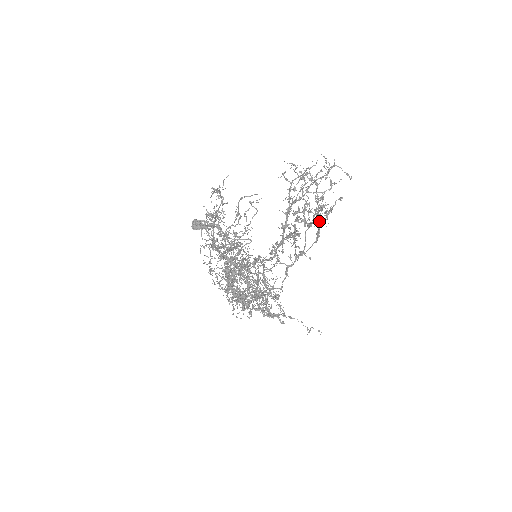
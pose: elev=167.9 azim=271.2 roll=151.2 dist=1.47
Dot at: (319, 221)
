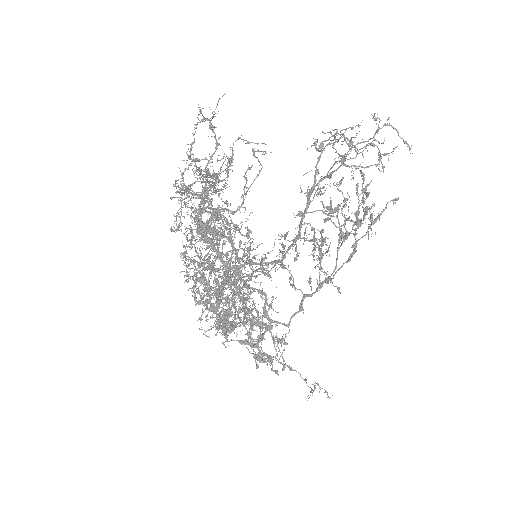
Dot at: (358, 227)
